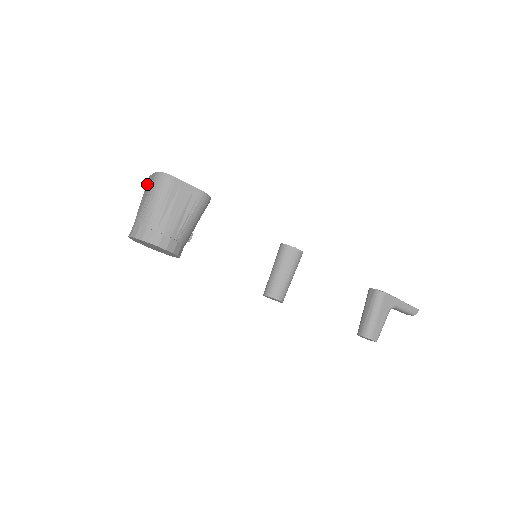
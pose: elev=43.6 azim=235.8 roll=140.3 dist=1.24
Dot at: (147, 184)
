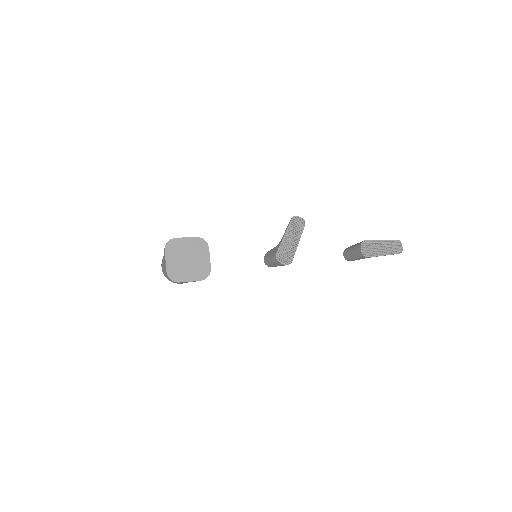
Dot at: (164, 257)
